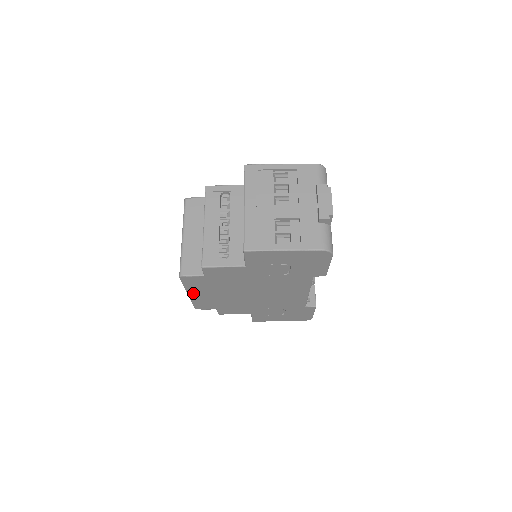
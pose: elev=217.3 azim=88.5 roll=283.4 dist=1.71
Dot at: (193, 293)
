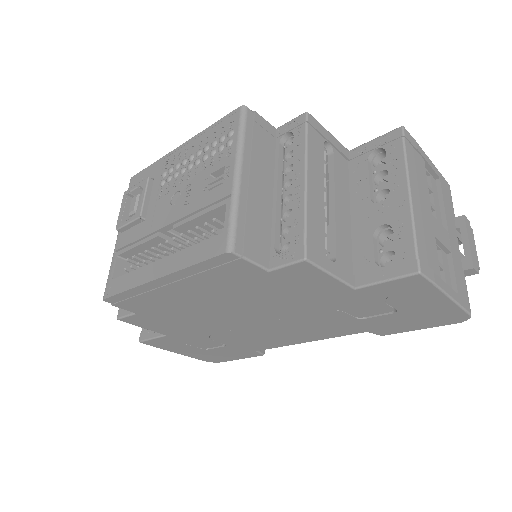
Dot at: (169, 281)
